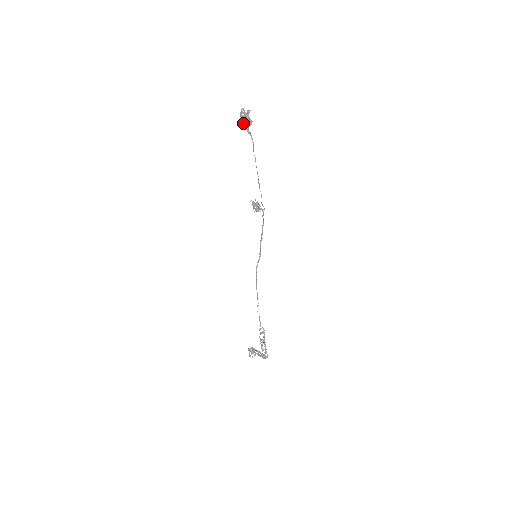
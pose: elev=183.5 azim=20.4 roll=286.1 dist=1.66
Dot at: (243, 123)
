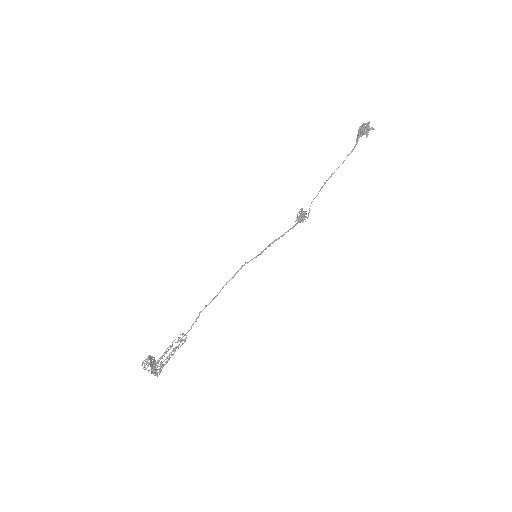
Dot at: (359, 130)
